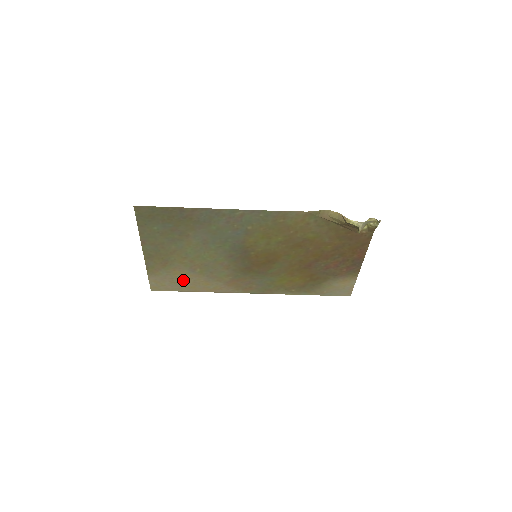
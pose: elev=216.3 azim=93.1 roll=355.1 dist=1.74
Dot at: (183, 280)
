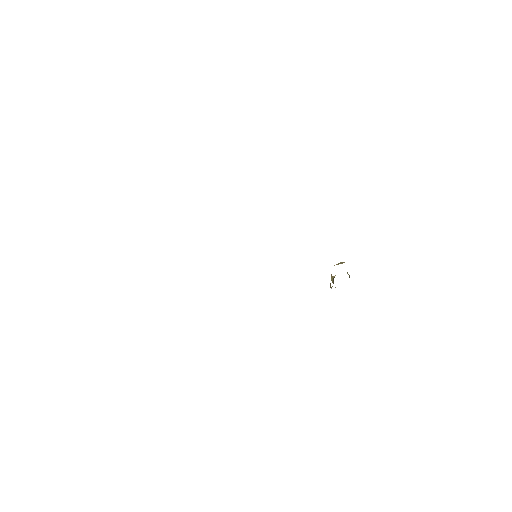
Dot at: occluded
